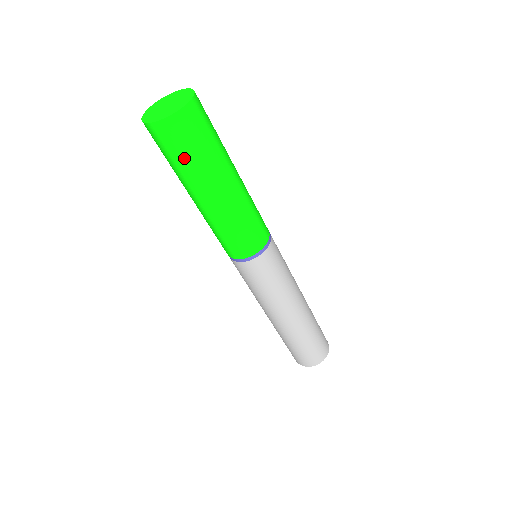
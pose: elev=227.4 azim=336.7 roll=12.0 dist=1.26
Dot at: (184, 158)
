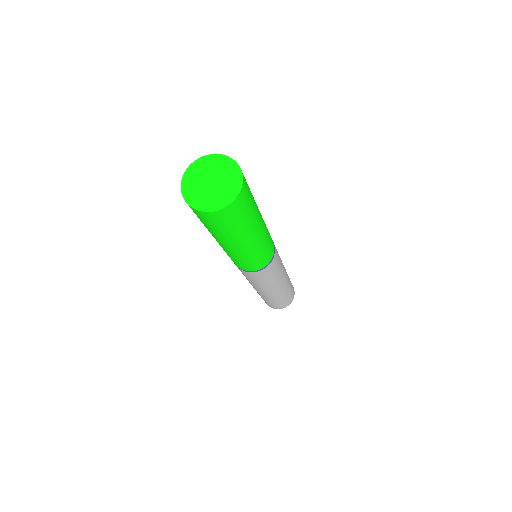
Dot at: (240, 223)
